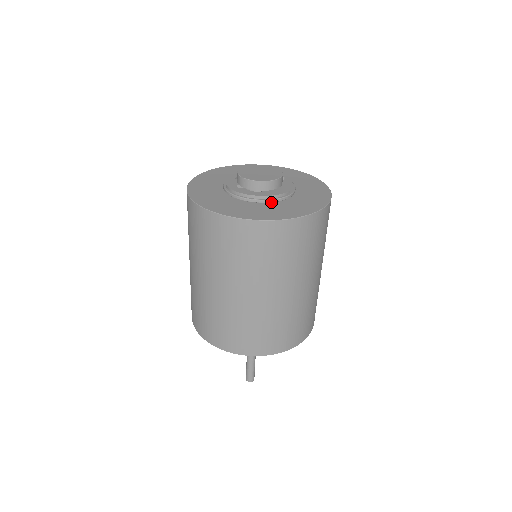
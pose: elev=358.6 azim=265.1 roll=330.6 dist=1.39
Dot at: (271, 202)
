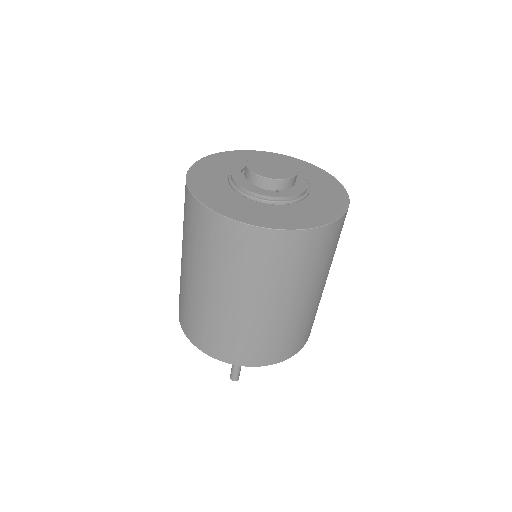
Dot at: (291, 204)
